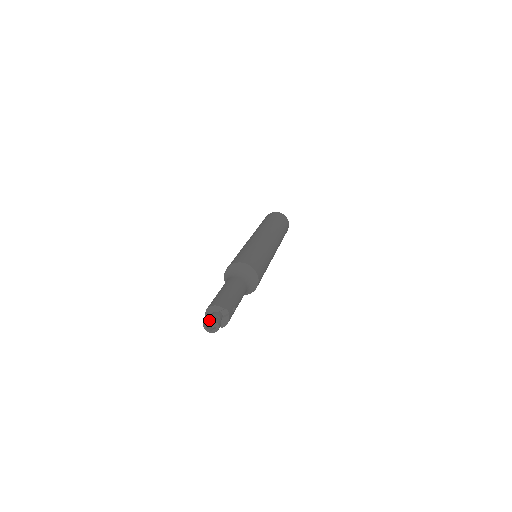
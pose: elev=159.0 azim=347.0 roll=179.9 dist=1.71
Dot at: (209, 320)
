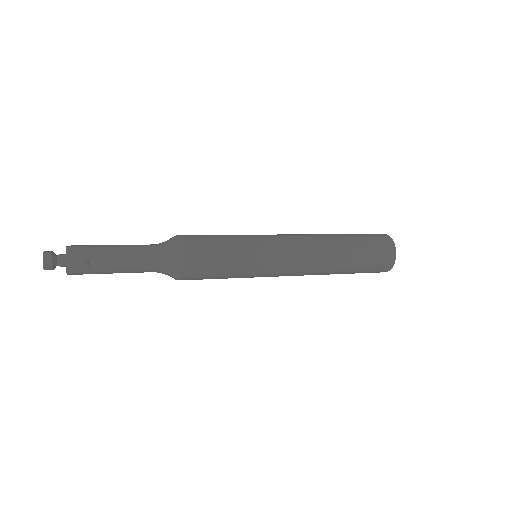
Dot at: (44, 253)
